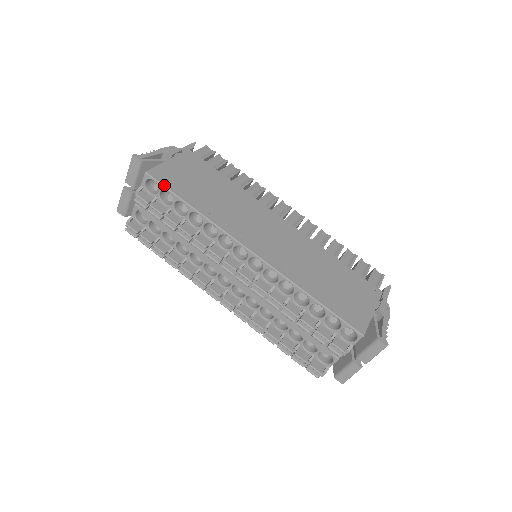
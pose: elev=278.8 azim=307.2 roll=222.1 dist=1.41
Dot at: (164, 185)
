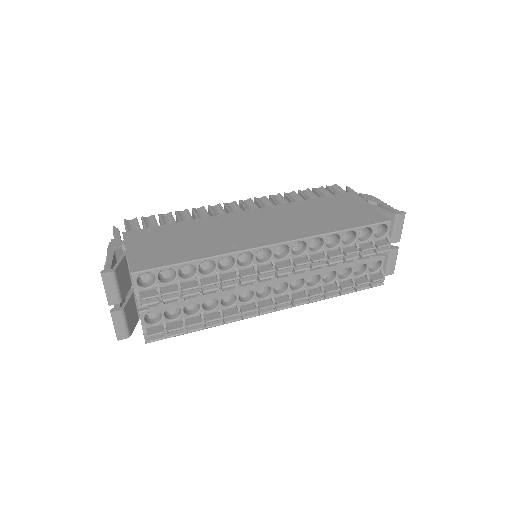
Dot at: (157, 267)
